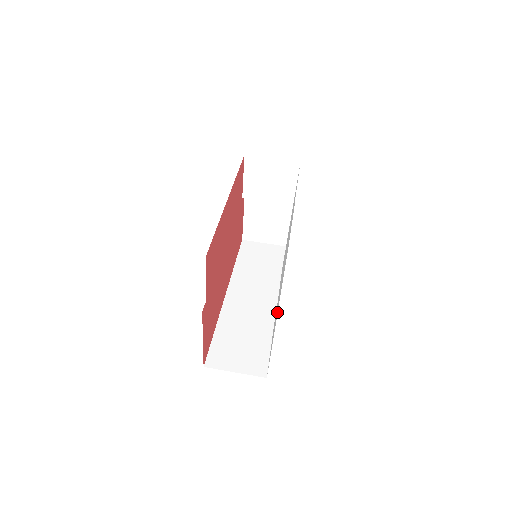
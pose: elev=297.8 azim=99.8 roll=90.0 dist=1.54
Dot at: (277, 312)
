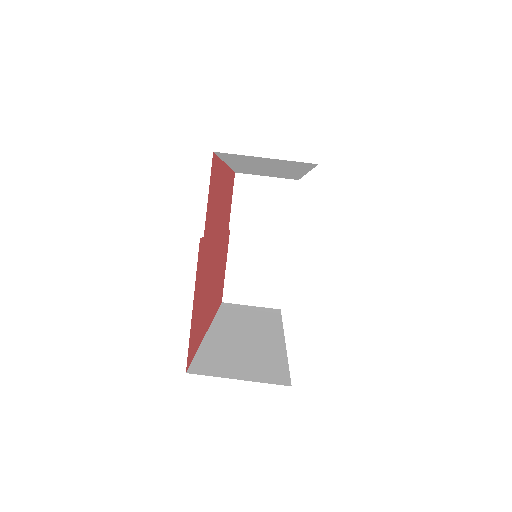
Dot at: occluded
